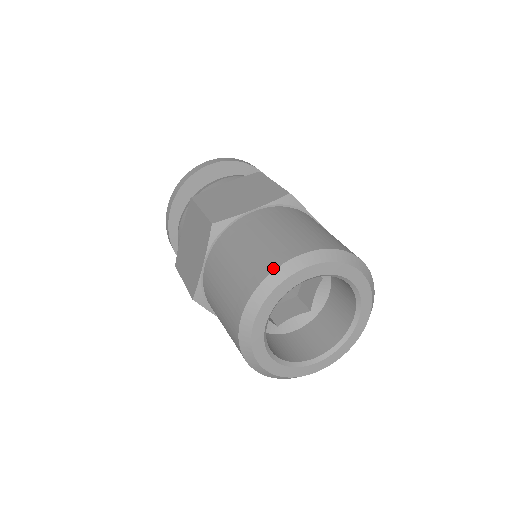
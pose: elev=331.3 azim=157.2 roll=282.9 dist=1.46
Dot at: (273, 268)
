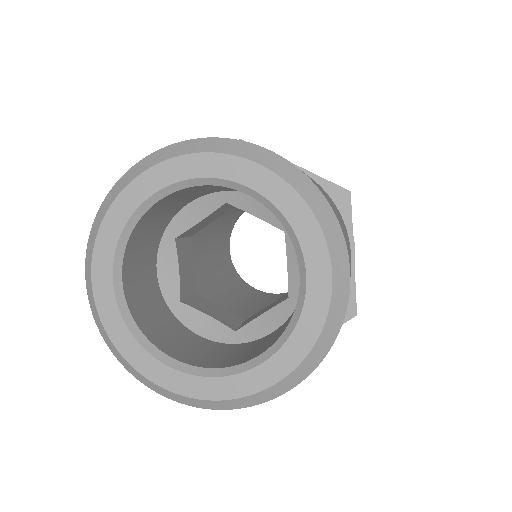
Dot at: (109, 195)
